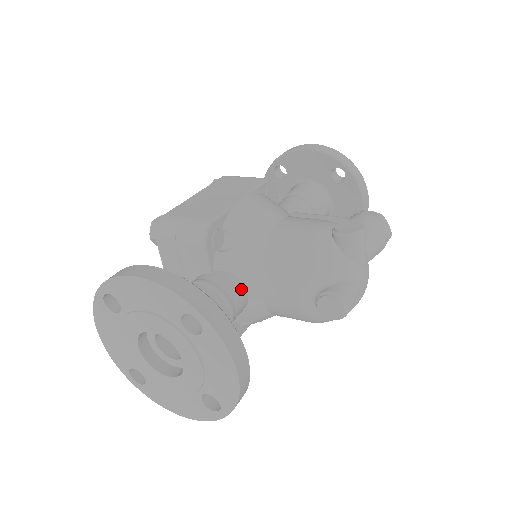
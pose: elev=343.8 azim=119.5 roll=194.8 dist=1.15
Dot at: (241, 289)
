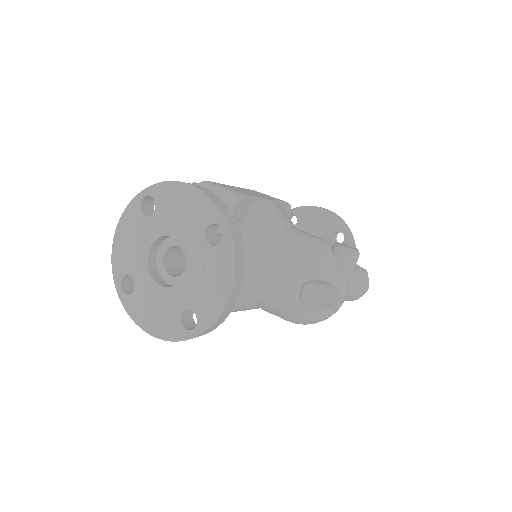
Dot at: occluded
